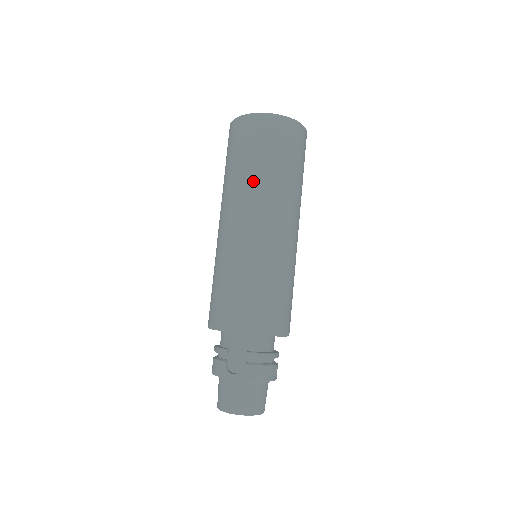
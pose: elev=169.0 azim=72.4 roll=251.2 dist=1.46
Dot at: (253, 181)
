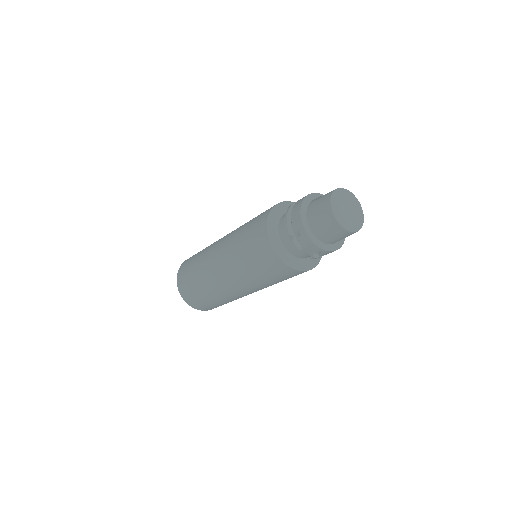
Dot at: occluded
